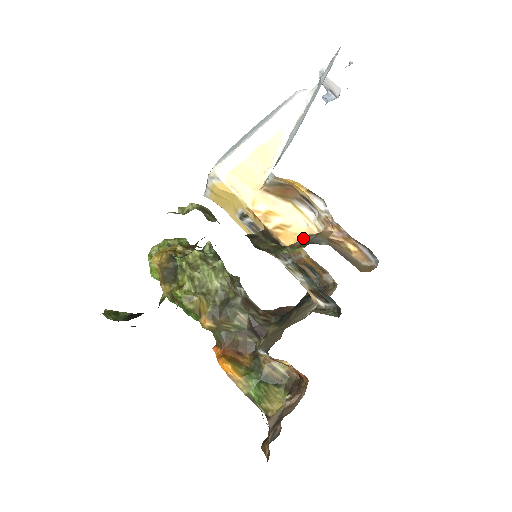
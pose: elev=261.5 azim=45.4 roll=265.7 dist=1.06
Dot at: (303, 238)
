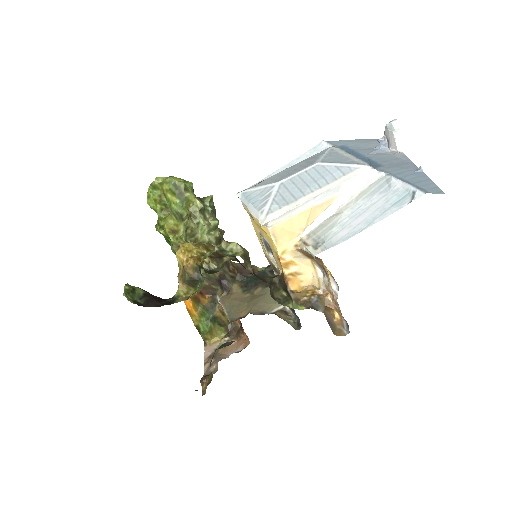
Dot at: (305, 286)
